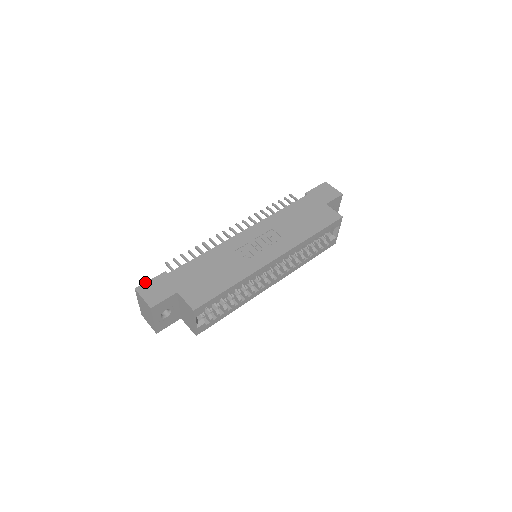
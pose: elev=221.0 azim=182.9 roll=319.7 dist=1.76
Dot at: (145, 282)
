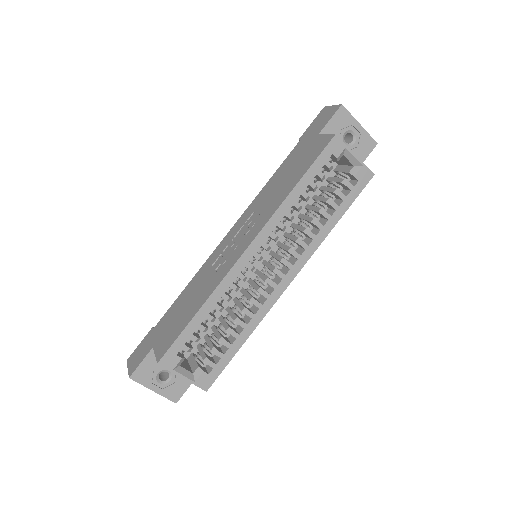
Dot at: (135, 349)
